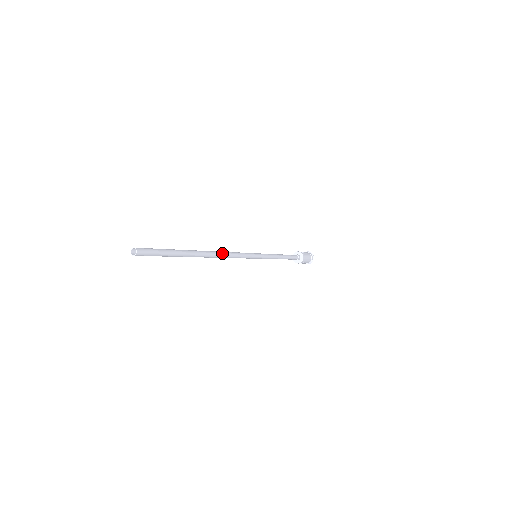
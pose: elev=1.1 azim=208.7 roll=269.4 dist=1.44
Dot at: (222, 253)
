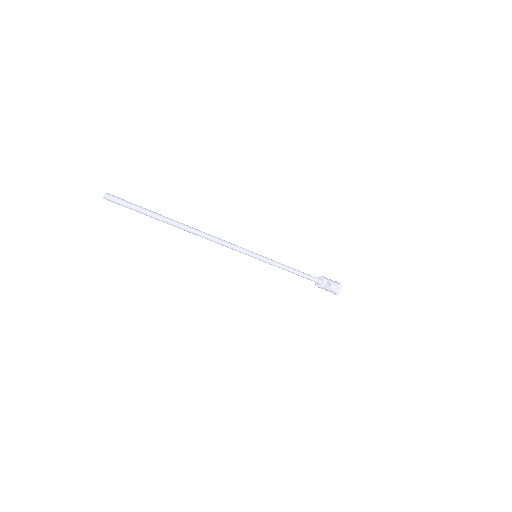
Dot at: (207, 234)
